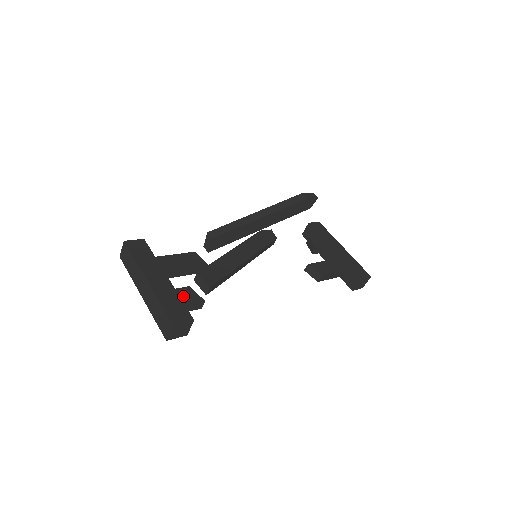
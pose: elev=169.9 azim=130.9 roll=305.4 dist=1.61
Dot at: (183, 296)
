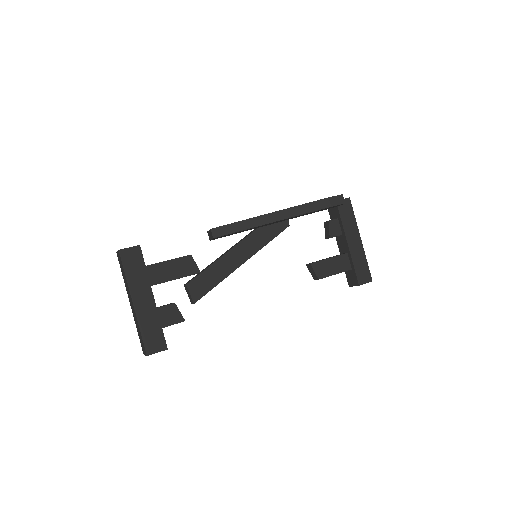
Dot at: (165, 316)
